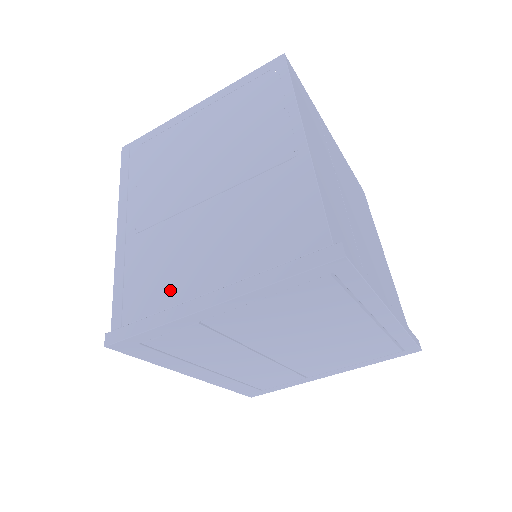
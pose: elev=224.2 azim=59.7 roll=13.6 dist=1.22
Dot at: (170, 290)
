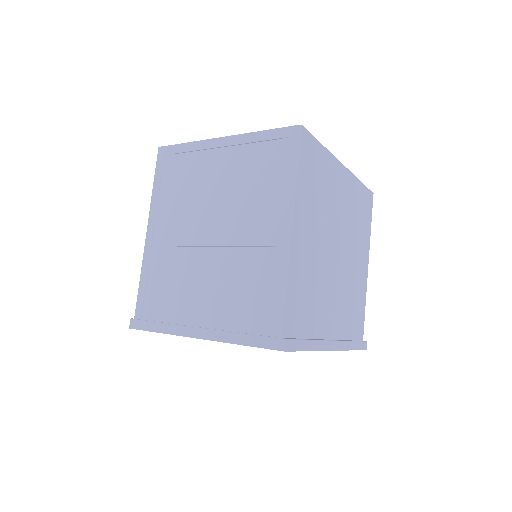
Dot at: (175, 310)
